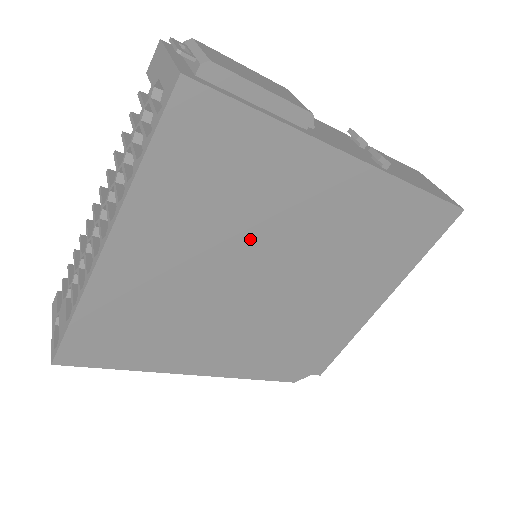
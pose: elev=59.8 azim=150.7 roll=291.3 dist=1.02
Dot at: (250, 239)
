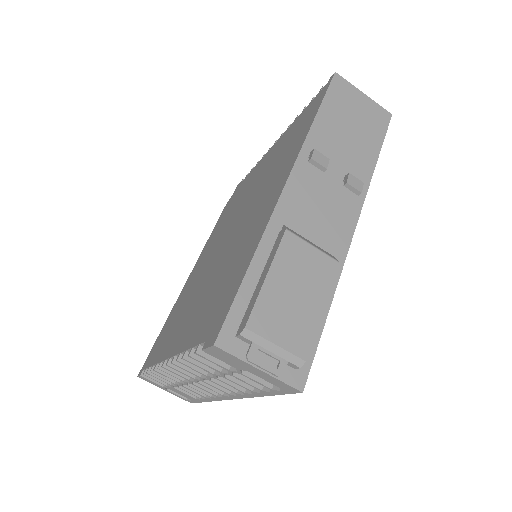
Dot at: occluded
